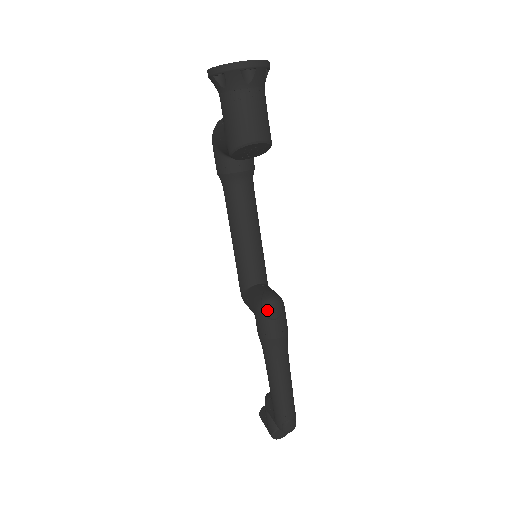
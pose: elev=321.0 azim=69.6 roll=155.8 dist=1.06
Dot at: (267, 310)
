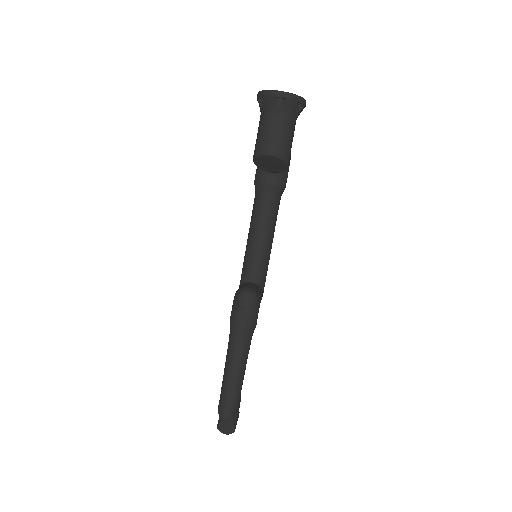
Dot at: (240, 298)
